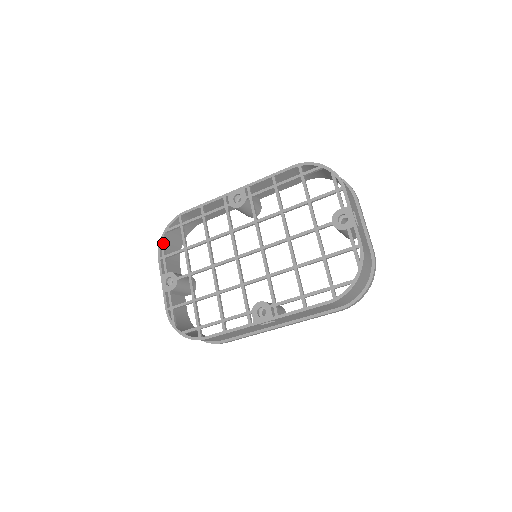
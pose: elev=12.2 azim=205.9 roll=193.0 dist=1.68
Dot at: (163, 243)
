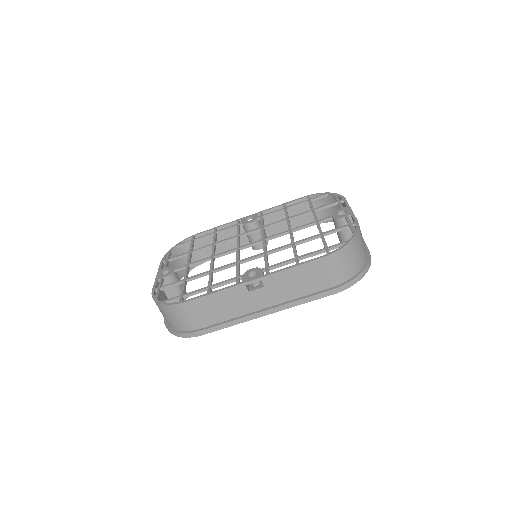
Dot at: (170, 253)
